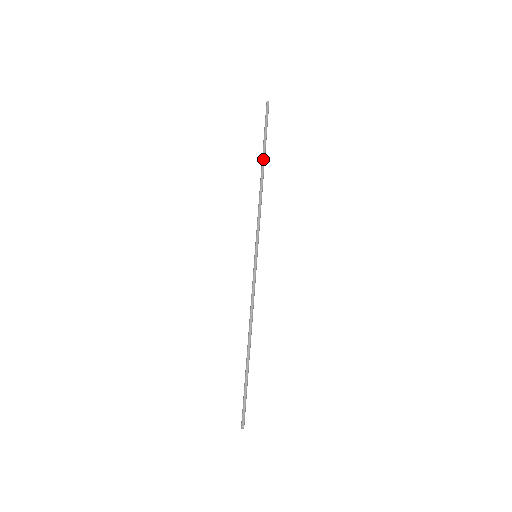
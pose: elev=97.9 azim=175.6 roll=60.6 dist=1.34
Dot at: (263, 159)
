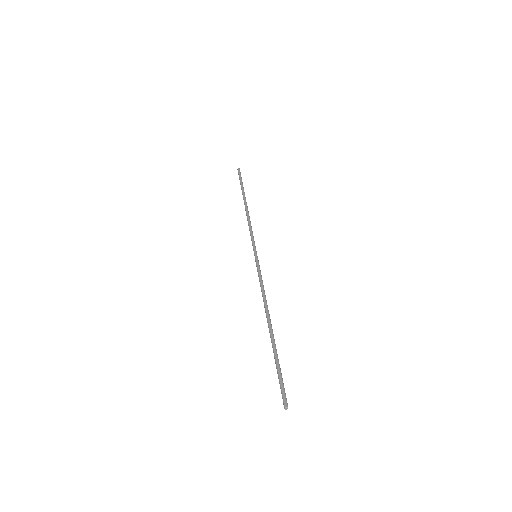
Dot at: (245, 197)
